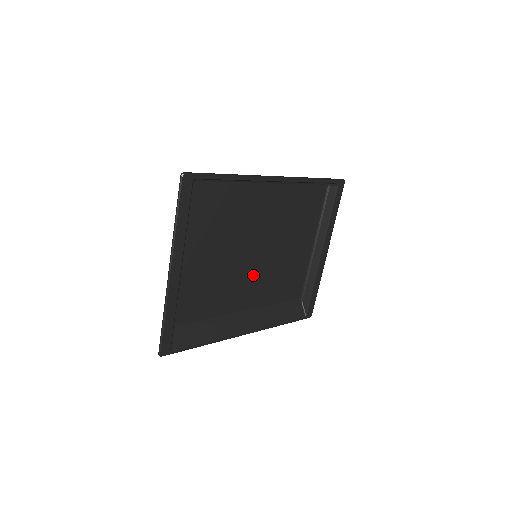
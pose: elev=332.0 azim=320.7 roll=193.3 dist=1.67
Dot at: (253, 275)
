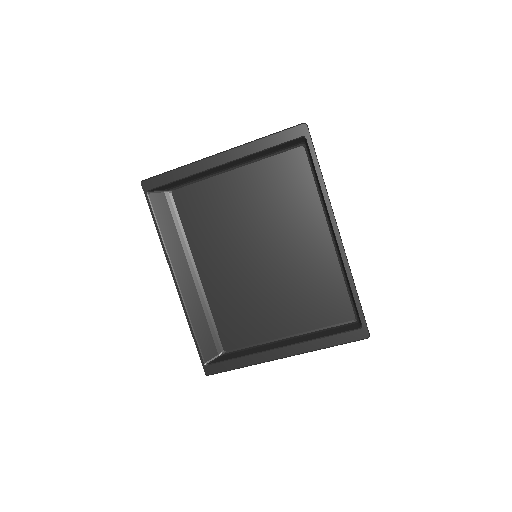
Dot at: (236, 265)
